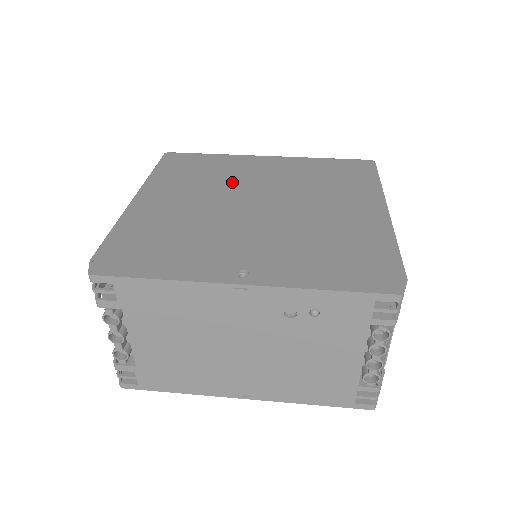
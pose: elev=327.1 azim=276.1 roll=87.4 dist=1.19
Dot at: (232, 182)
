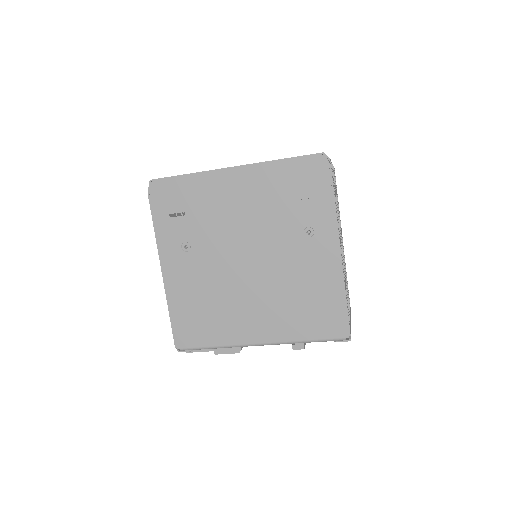
Dot at: occluded
